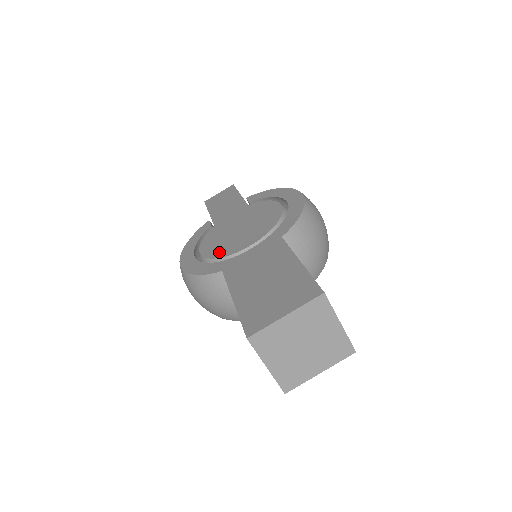
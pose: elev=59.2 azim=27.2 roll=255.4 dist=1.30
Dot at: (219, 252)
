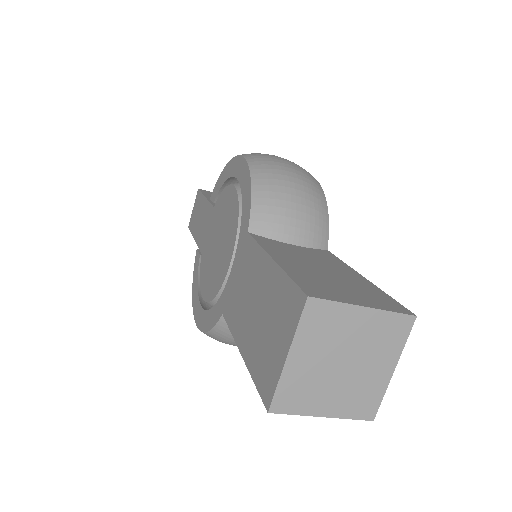
Dot at: (213, 288)
